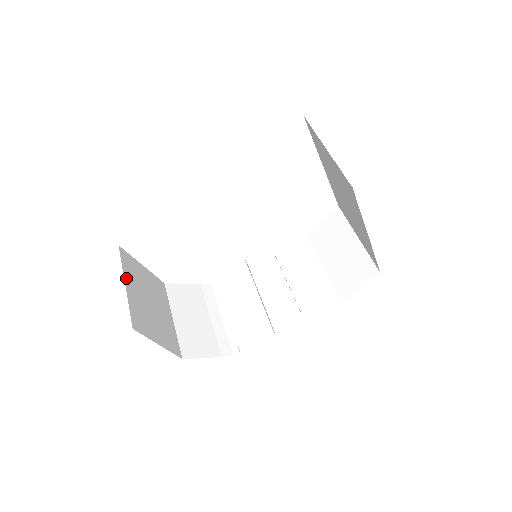
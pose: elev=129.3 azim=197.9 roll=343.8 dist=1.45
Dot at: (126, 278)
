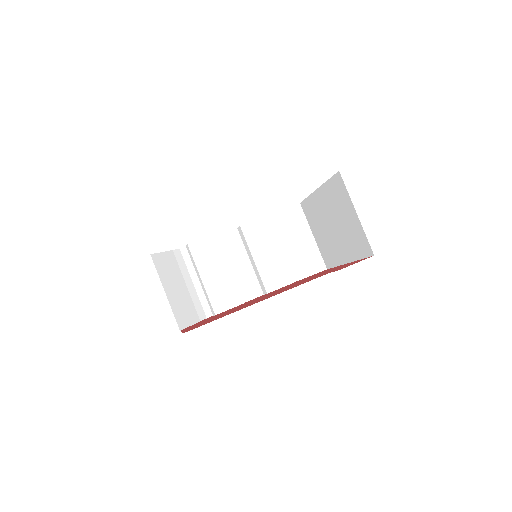
Dot at: occluded
